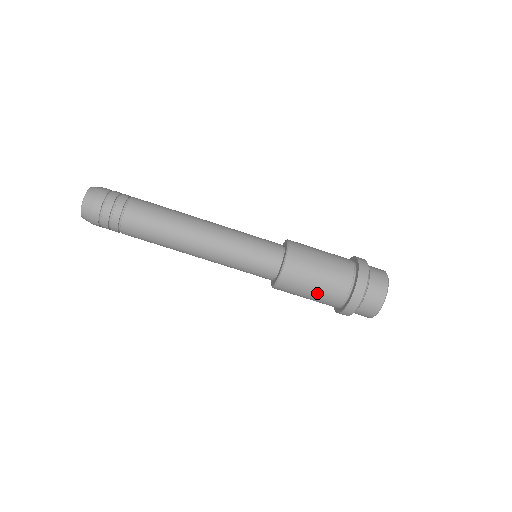
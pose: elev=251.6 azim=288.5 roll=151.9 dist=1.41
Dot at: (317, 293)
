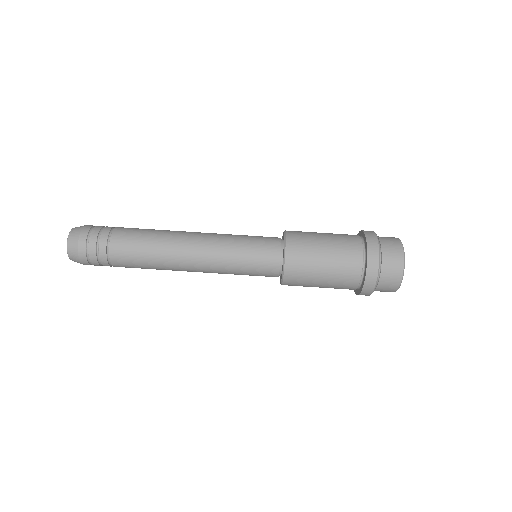
Dot at: (329, 275)
